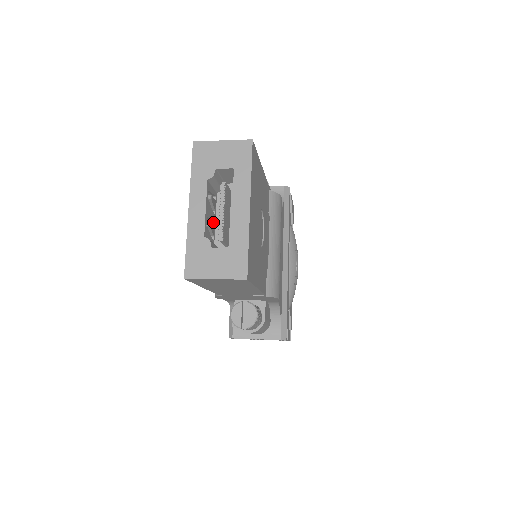
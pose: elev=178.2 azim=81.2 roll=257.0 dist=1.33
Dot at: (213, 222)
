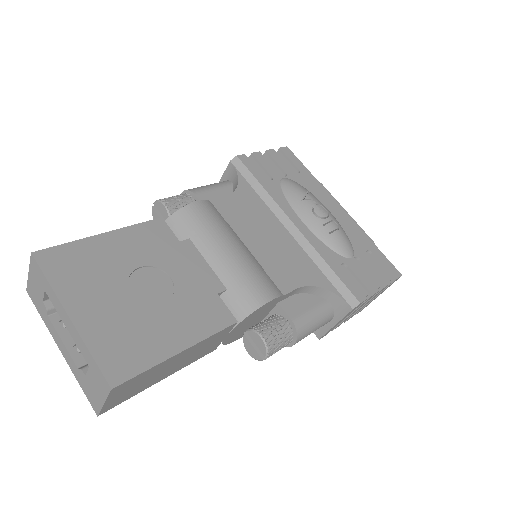
Dot at: occluded
